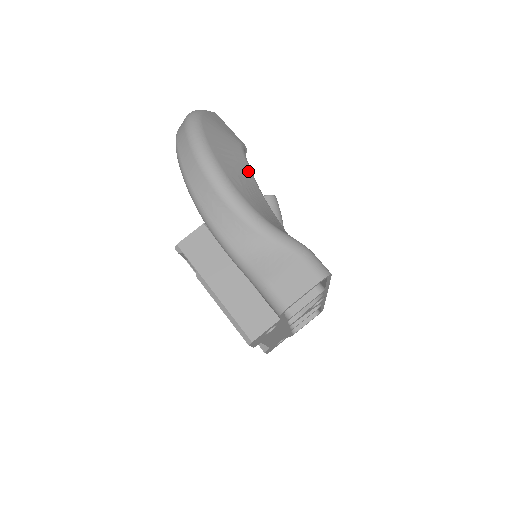
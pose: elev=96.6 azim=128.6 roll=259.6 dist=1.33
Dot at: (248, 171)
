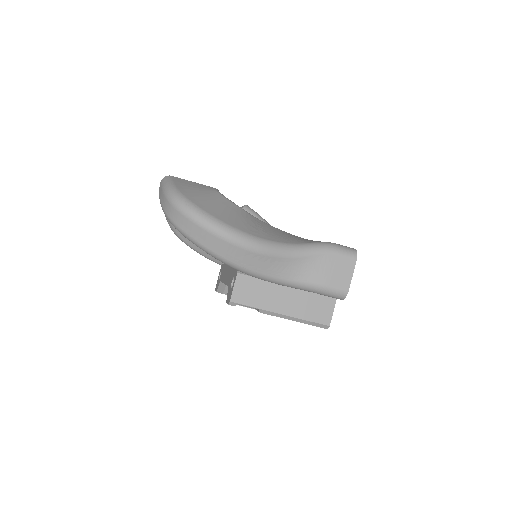
Dot at: (244, 212)
